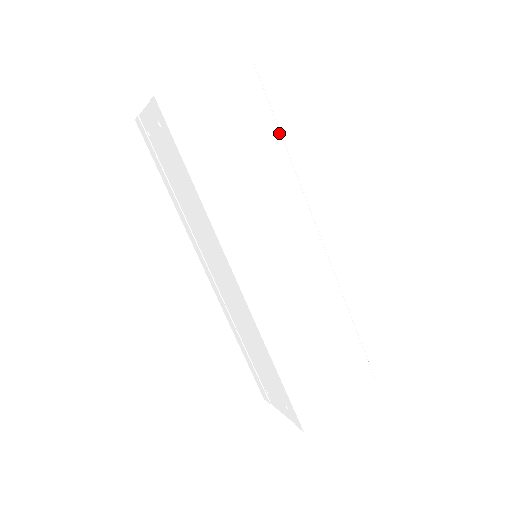
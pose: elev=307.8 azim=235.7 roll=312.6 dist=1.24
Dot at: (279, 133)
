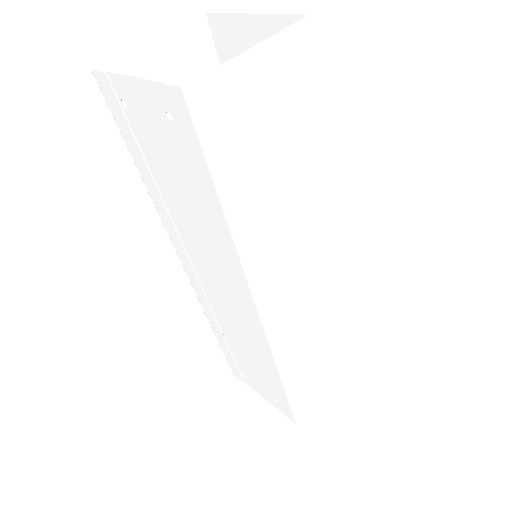
Dot at: (322, 123)
